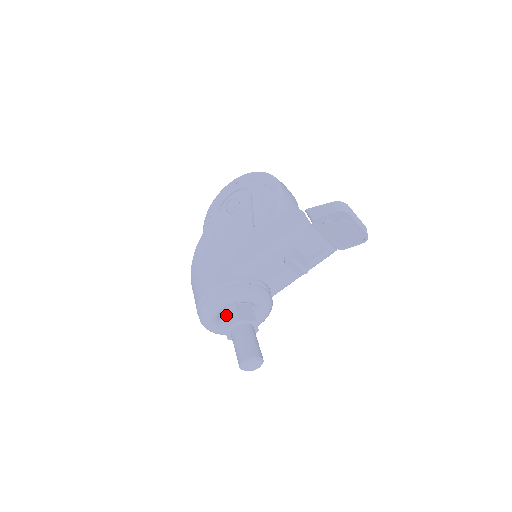
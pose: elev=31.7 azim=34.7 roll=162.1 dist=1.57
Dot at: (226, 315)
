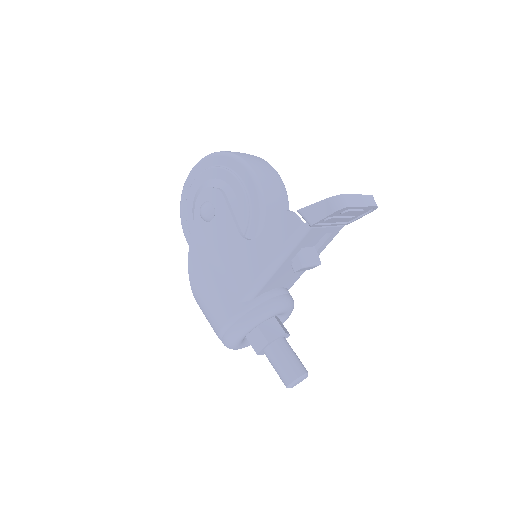
Dot at: (252, 338)
